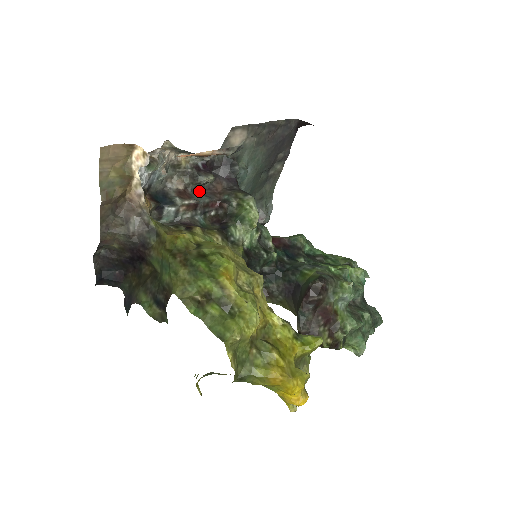
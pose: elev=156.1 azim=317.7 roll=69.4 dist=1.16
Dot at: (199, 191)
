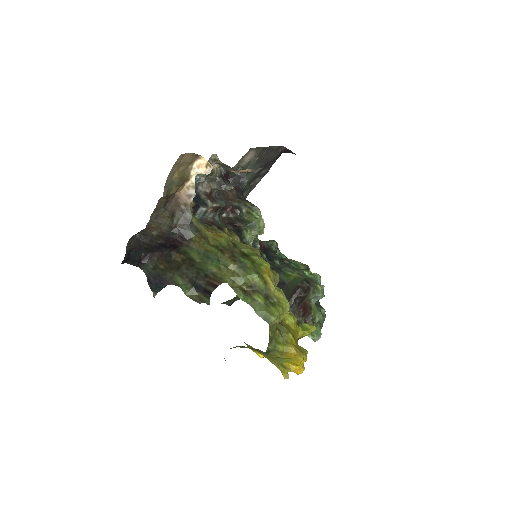
Dot at: (217, 195)
